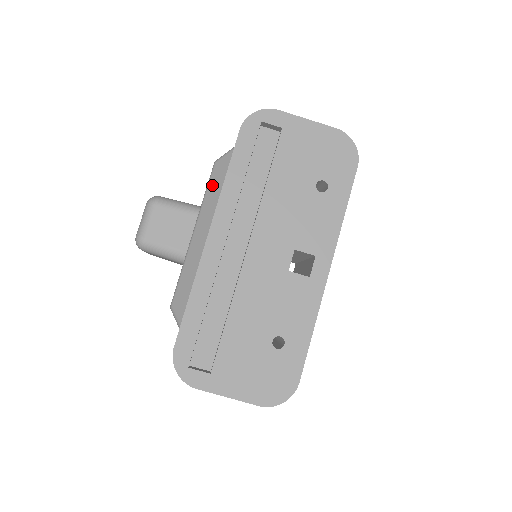
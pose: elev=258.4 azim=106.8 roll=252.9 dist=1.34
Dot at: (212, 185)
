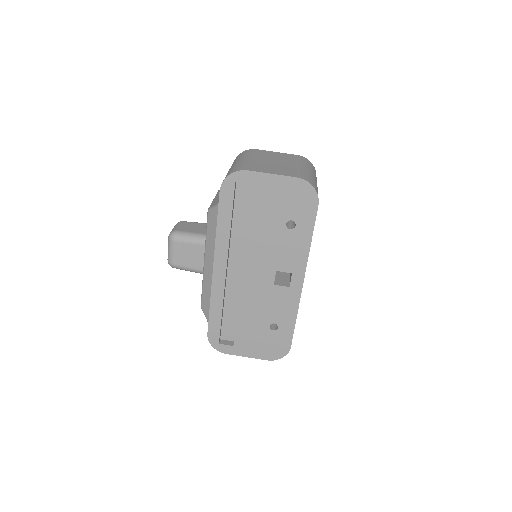
Dot at: (209, 230)
